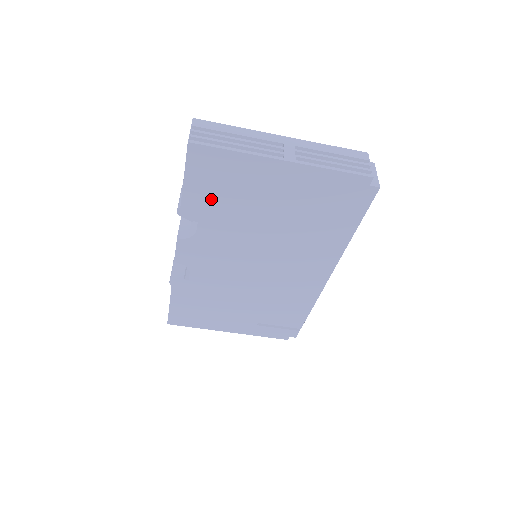
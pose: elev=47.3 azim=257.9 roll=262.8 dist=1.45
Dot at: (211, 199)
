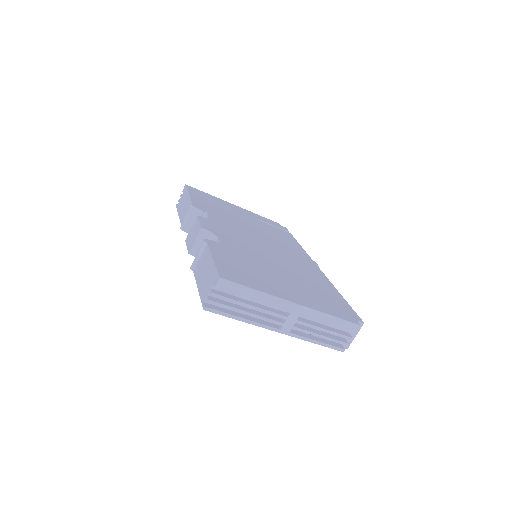
Dot at: occluded
